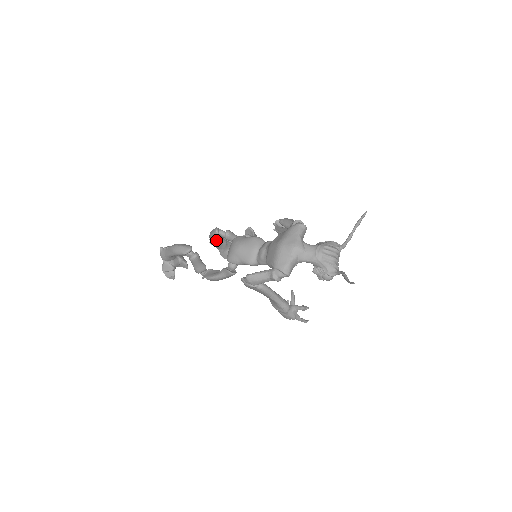
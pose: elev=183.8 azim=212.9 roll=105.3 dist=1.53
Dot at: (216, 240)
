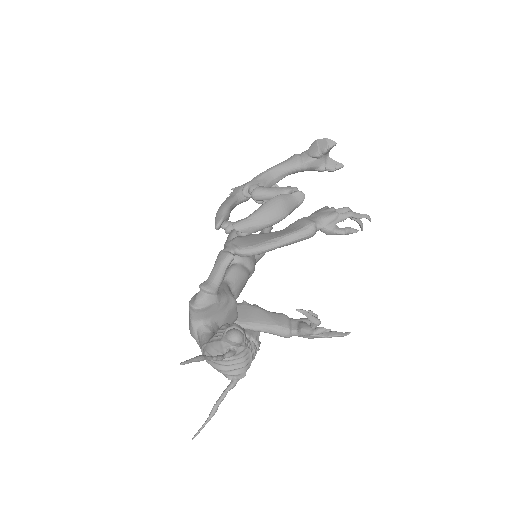
Dot at: occluded
